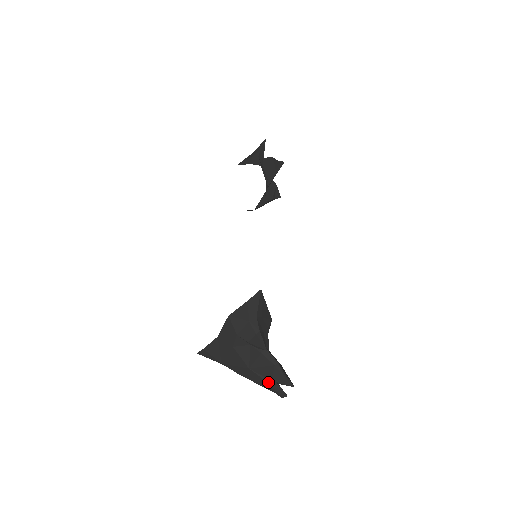
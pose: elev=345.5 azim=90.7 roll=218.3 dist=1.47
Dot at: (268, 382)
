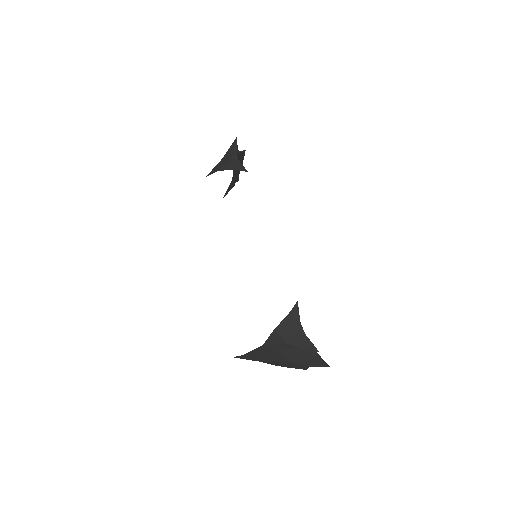
Dot at: (303, 366)
